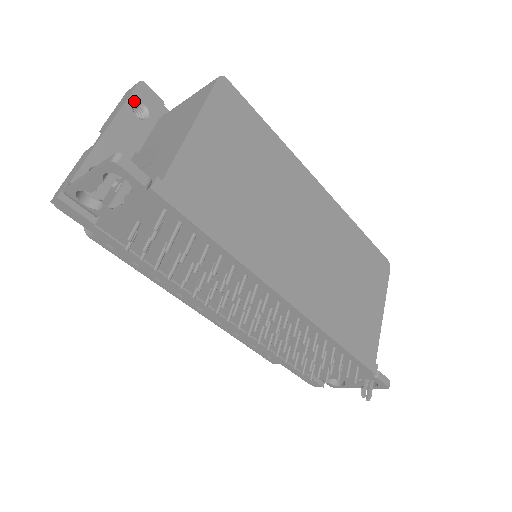
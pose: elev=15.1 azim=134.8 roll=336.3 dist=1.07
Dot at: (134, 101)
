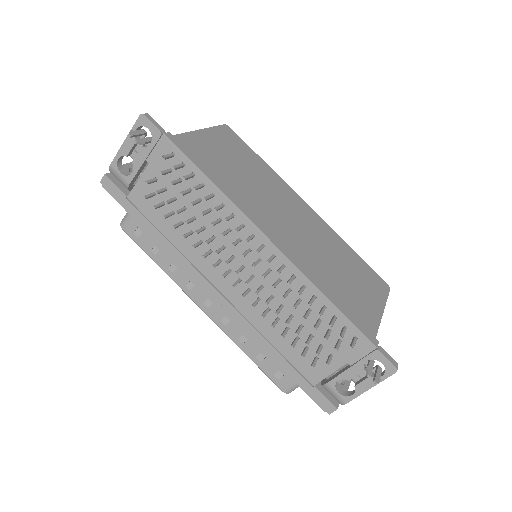
Dot at: occluded
